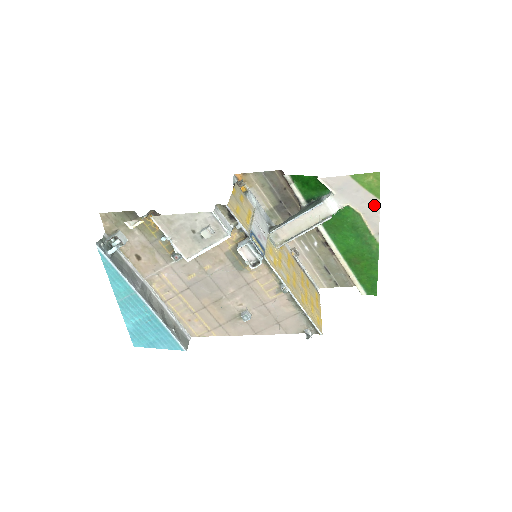
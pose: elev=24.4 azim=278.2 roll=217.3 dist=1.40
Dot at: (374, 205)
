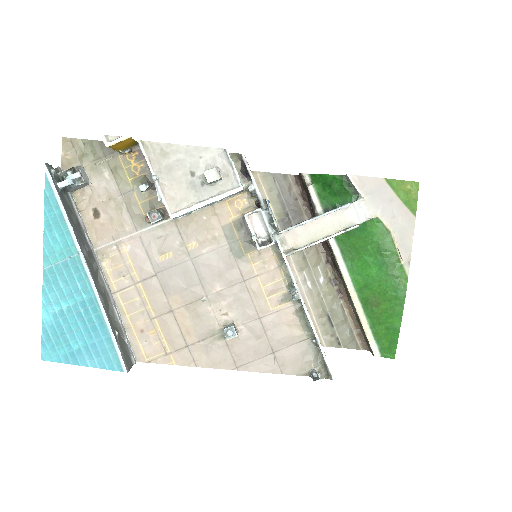
Dot at: (408, 223)
